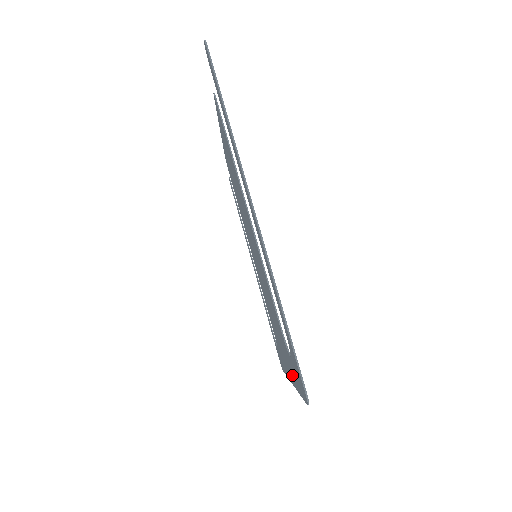
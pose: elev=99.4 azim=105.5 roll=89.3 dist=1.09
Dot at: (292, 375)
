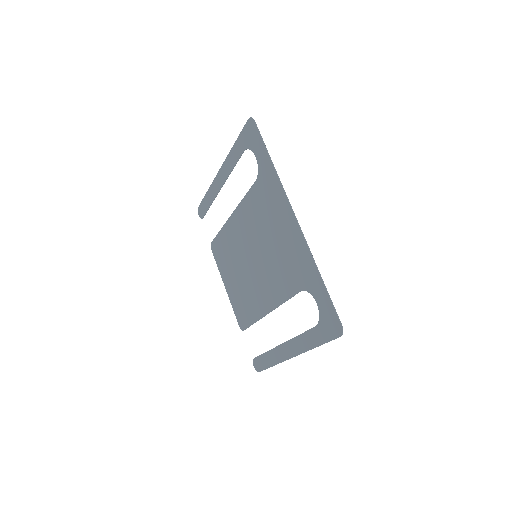
Dot at: (272, 178)
